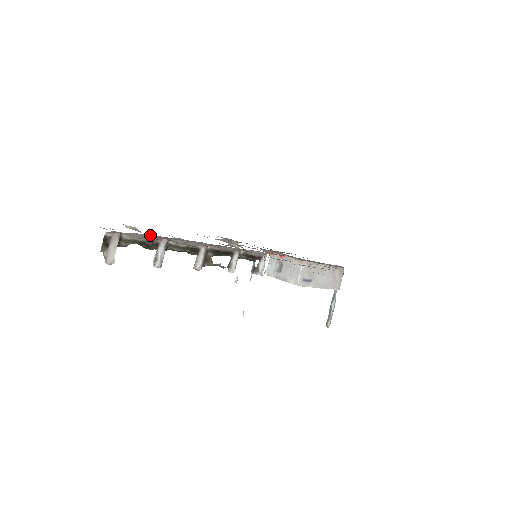
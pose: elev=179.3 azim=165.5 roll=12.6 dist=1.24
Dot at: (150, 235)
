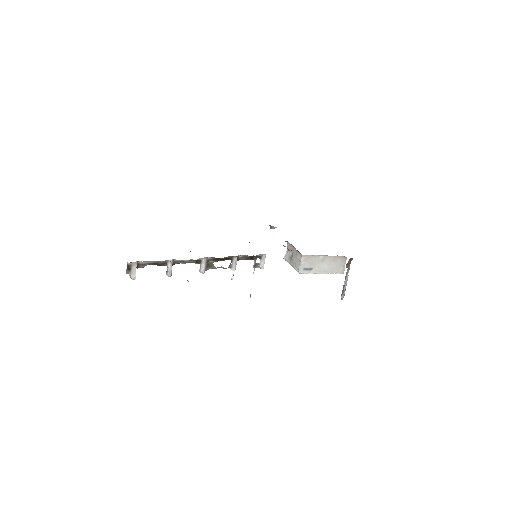
Dot at: occluded
